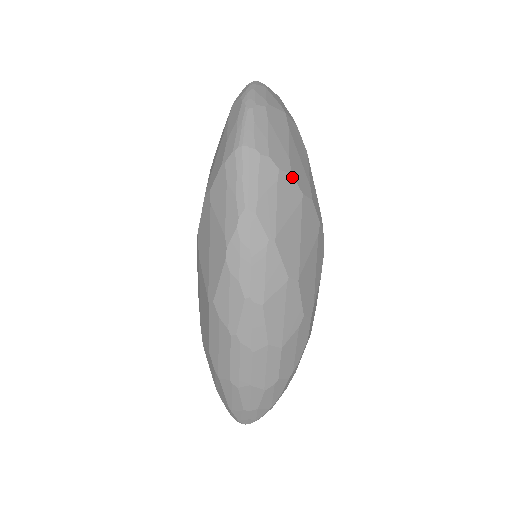
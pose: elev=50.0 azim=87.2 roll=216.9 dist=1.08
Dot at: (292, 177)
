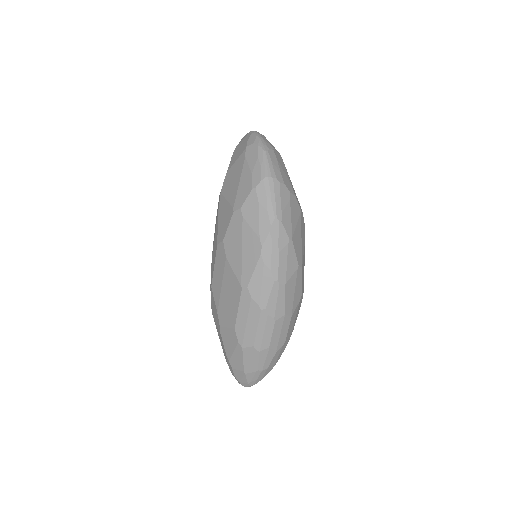
Dot at: (295, 197)
